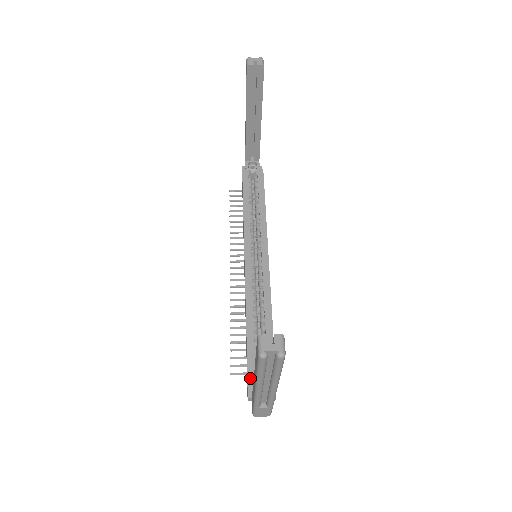
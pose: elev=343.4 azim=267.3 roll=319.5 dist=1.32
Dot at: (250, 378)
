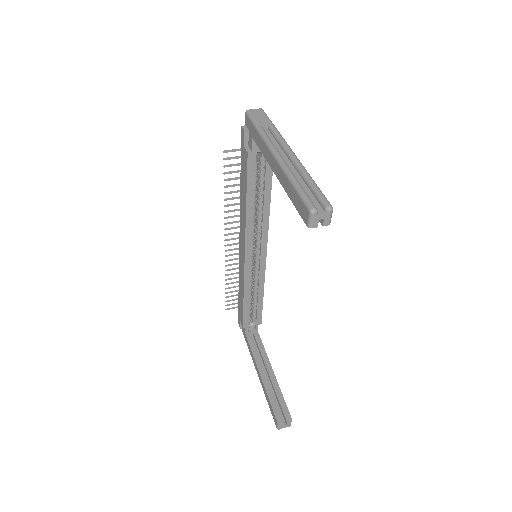
Dot at: (244, 326)
